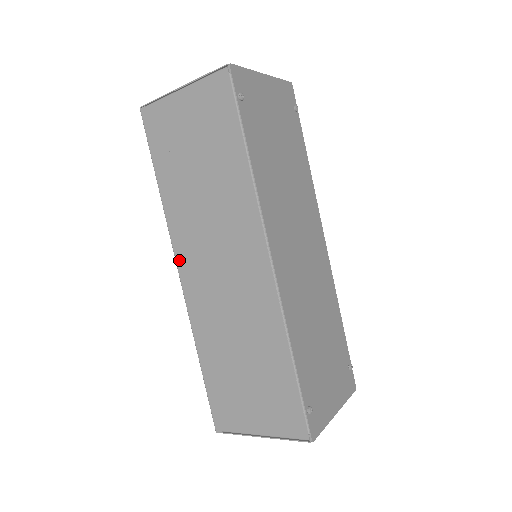
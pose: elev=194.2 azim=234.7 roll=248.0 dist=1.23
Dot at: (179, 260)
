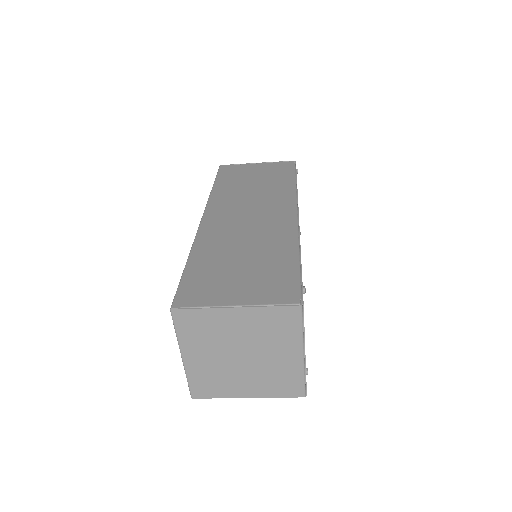
Dot at: (208, 212)
